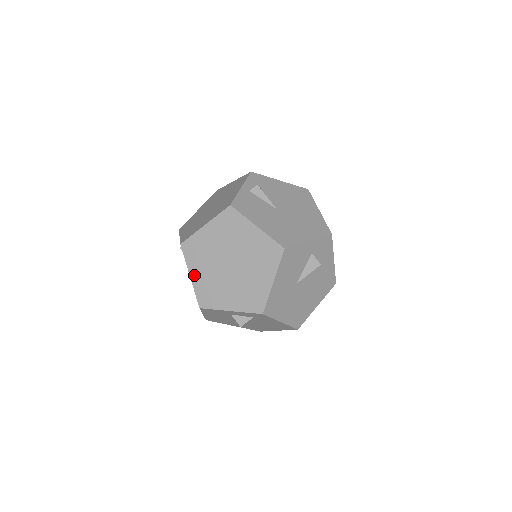
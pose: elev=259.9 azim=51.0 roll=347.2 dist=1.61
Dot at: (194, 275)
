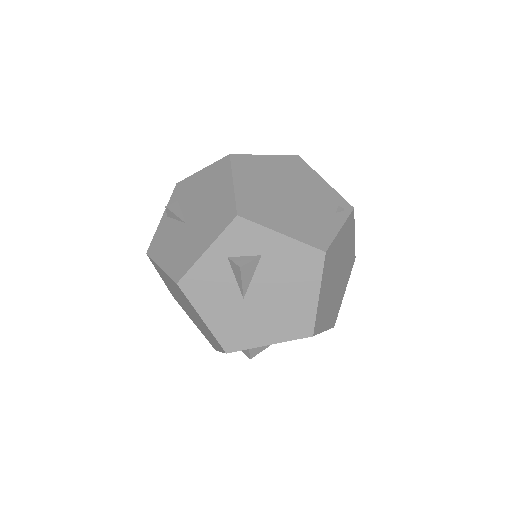
Dot at: (193, 322)
